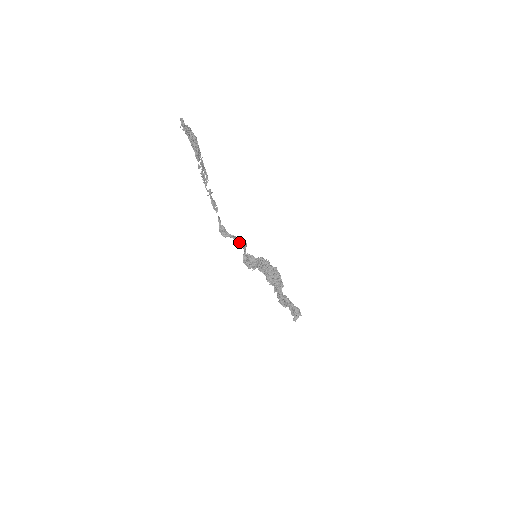
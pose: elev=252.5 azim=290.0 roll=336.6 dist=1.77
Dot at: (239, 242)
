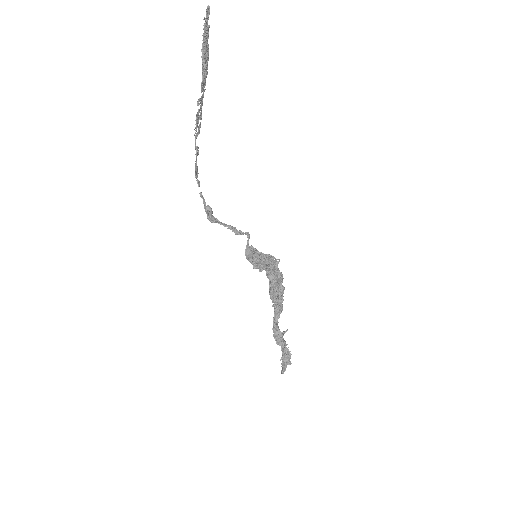
Dot at: (235, 231)
